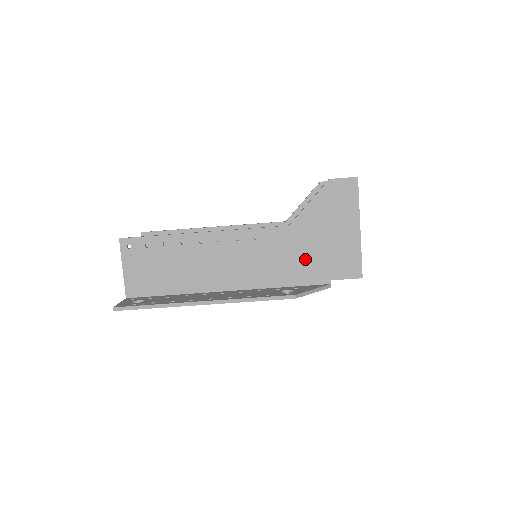
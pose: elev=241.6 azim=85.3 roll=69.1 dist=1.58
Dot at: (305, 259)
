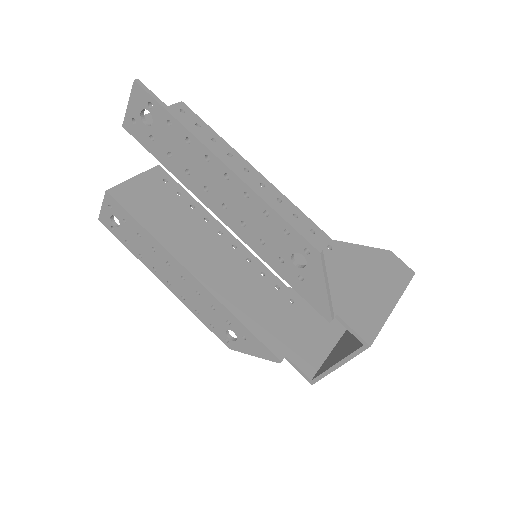
Dot at: occluded
